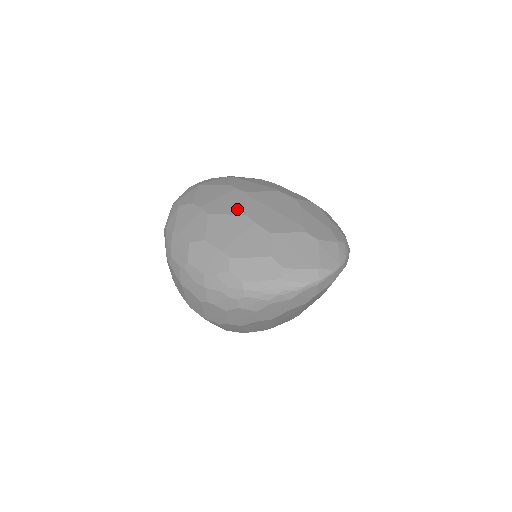
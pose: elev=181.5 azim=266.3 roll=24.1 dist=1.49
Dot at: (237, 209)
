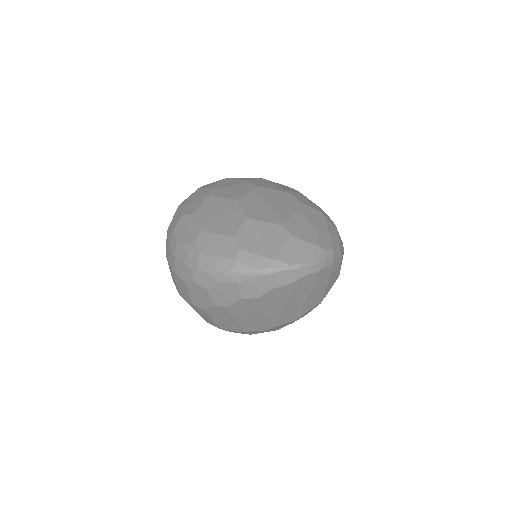
Dot at: (235, 195)
